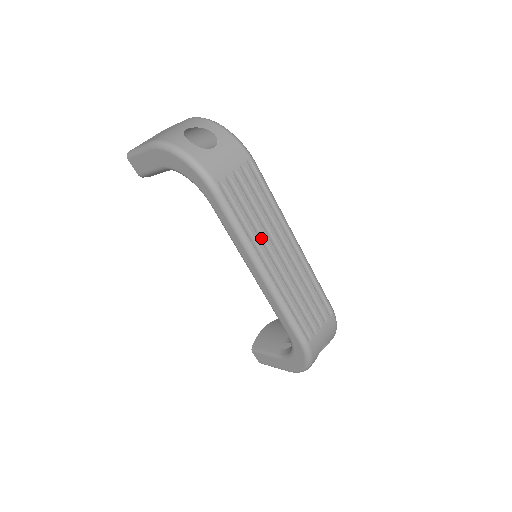
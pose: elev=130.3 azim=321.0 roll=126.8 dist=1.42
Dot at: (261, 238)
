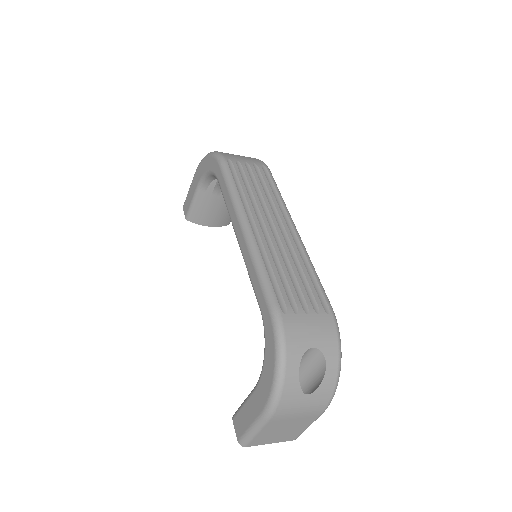
Dot at: (254, 205)
